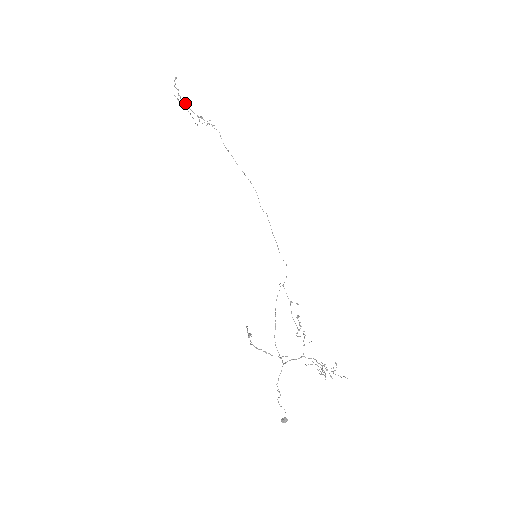
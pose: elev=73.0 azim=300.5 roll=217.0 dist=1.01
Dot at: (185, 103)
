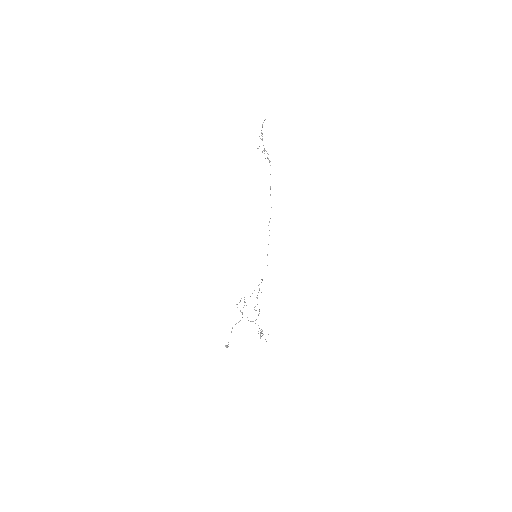
Dot at: (262, 138)
